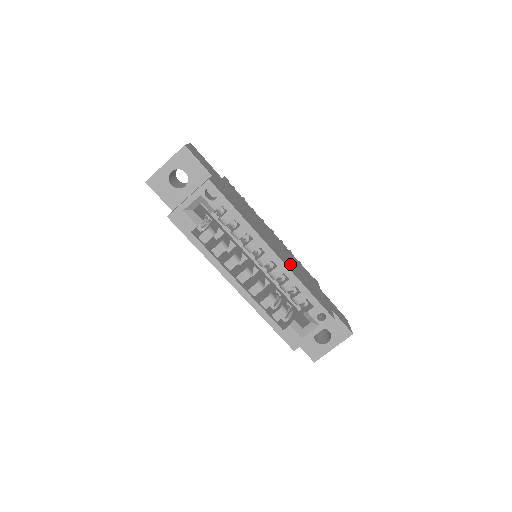
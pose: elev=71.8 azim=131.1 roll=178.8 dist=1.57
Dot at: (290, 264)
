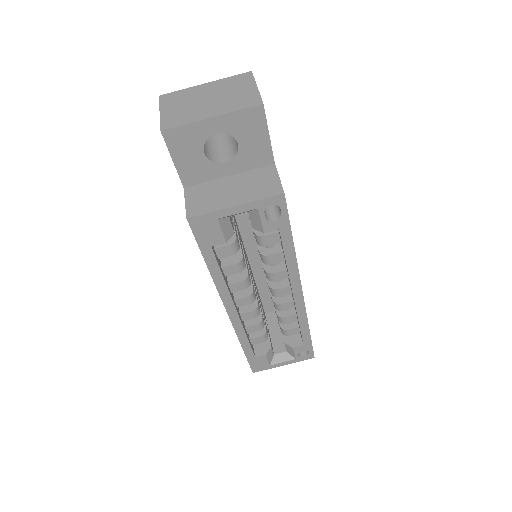
Dot at: occluded
